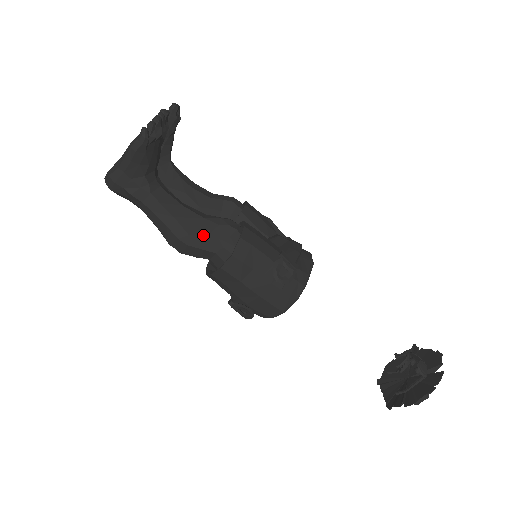
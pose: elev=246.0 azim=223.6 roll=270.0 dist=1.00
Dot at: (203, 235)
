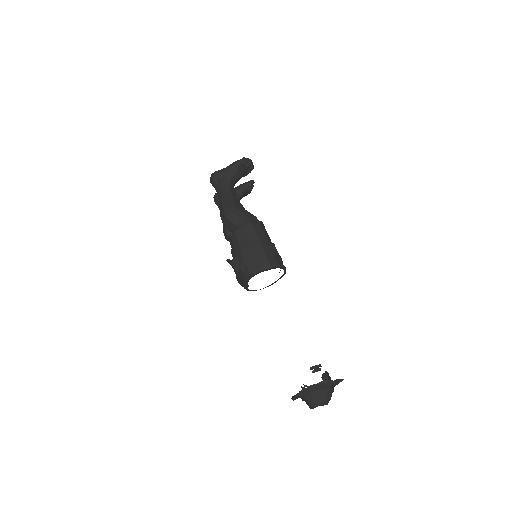
Dot at: (242, 212)
